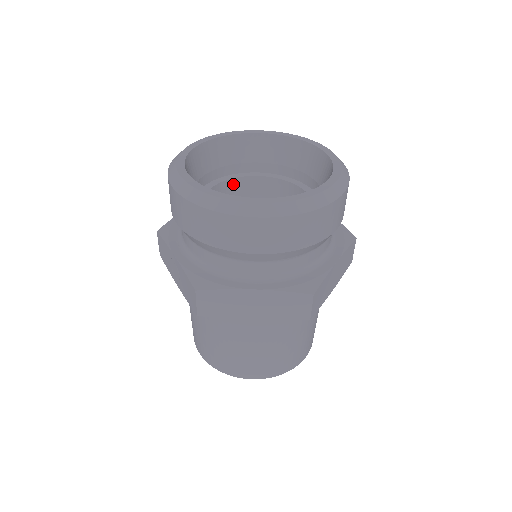
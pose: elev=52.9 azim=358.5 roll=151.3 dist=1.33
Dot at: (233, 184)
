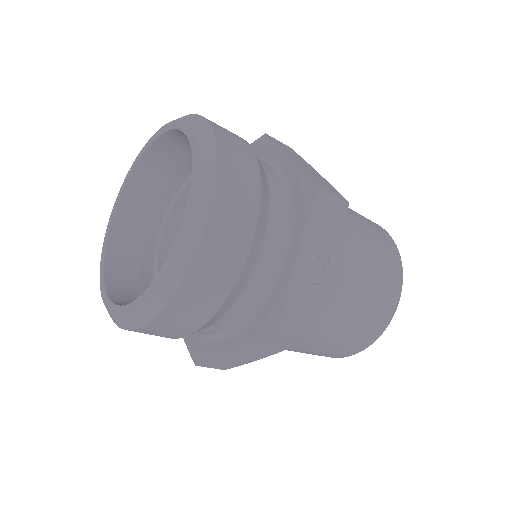
Dot at: occluded
